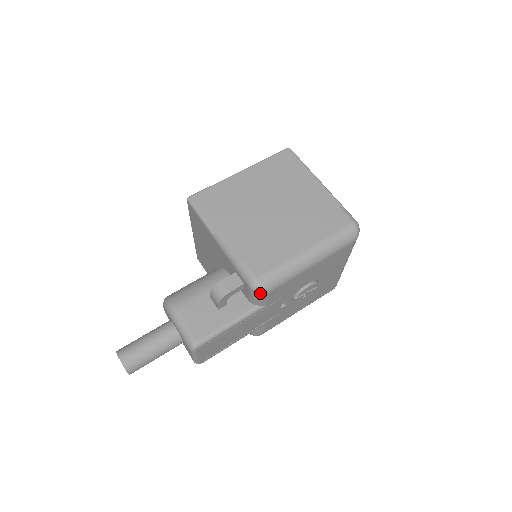
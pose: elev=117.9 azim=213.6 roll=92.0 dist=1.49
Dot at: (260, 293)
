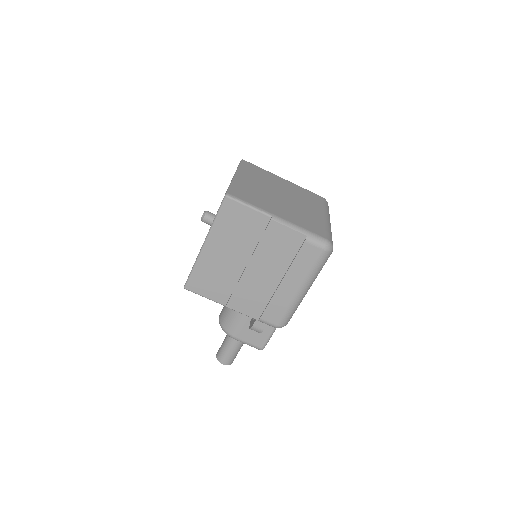
Dot at: occluded
